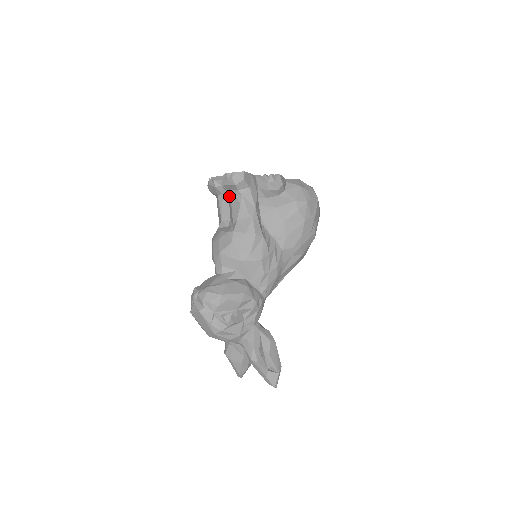
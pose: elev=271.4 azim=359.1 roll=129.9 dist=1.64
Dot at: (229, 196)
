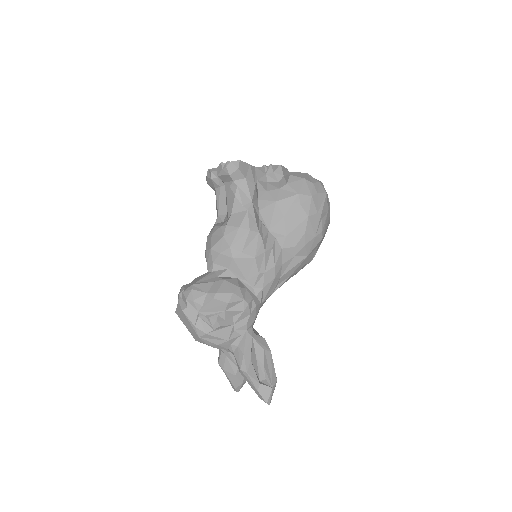
Dot at: (225, 188)
